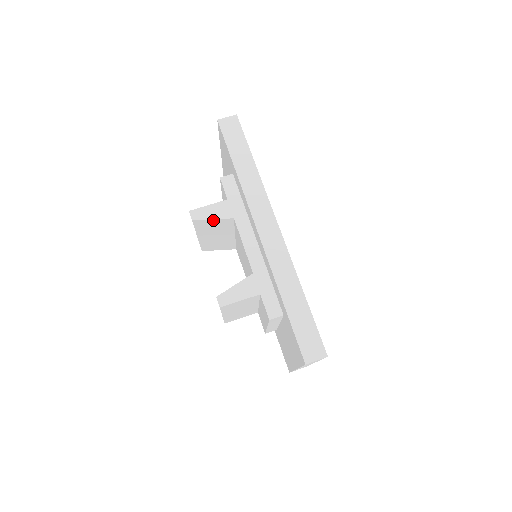
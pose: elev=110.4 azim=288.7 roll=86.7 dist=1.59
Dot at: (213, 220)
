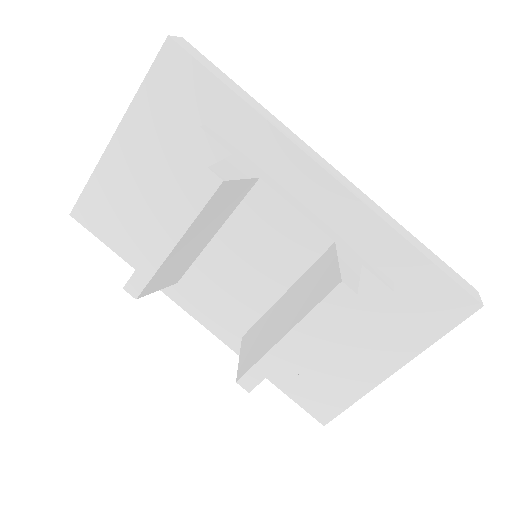
Dot at: (239, 182)
